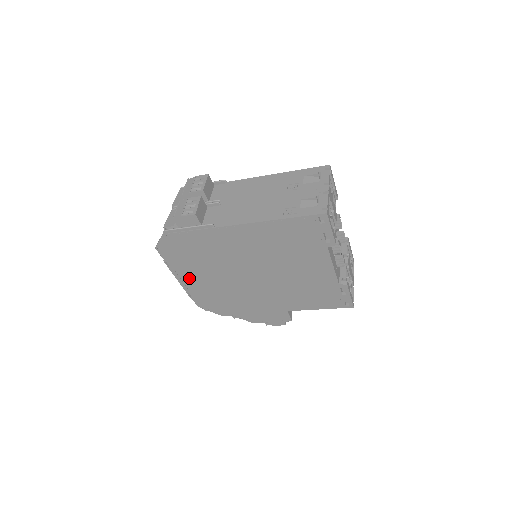
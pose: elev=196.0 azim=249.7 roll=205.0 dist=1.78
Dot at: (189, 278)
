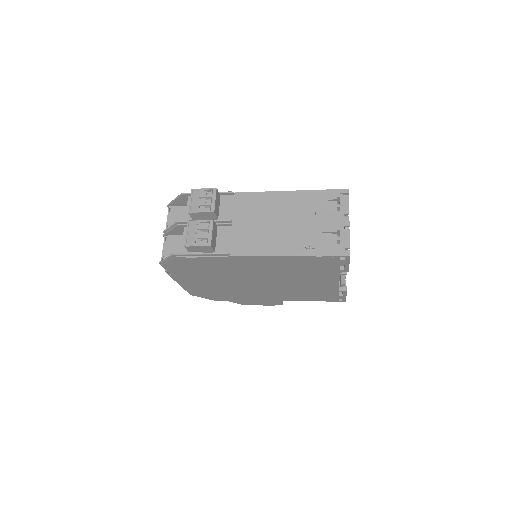
Dot at: (189, 281)
